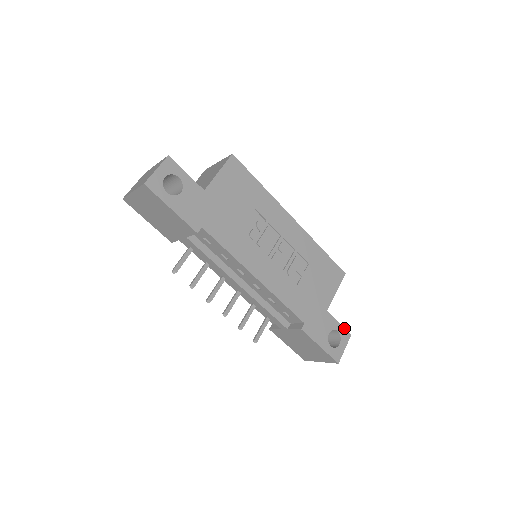
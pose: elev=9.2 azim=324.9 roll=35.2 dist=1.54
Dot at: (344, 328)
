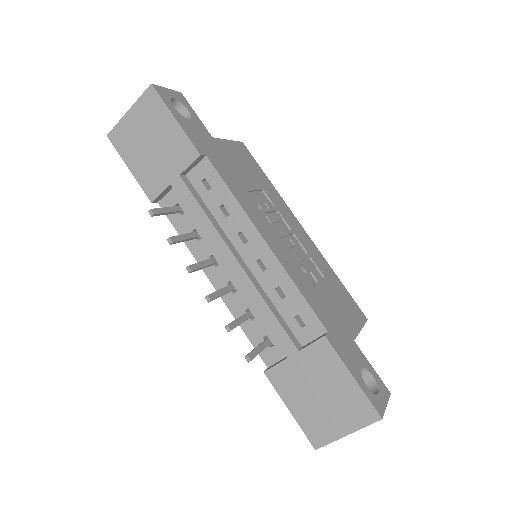
Dot at: (379, 378)
